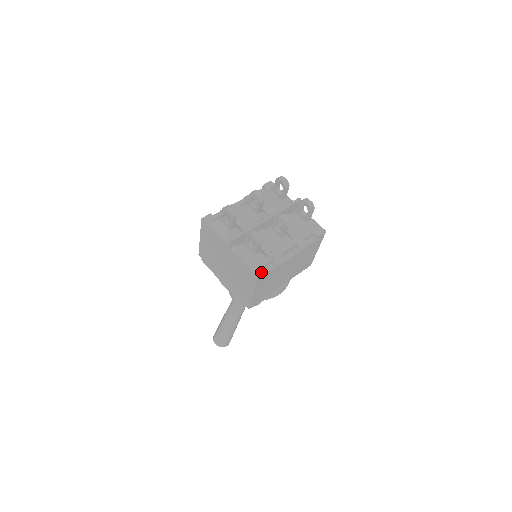
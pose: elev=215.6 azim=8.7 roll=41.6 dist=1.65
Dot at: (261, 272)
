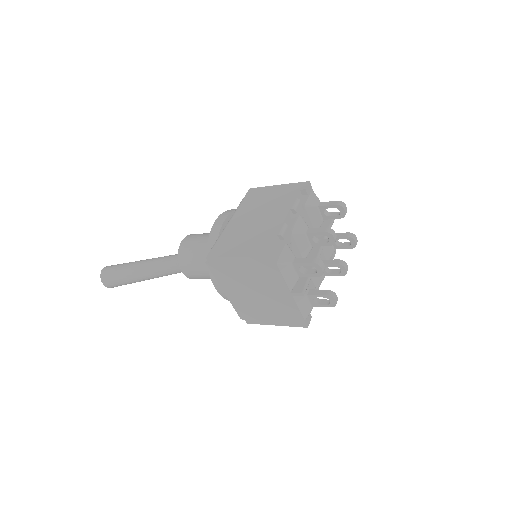
Dot at: (309, 320)
